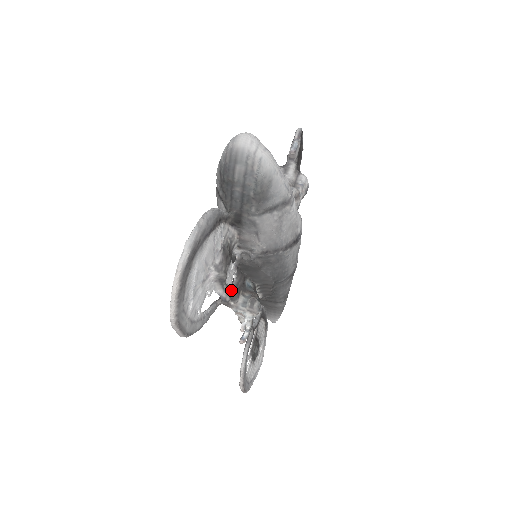
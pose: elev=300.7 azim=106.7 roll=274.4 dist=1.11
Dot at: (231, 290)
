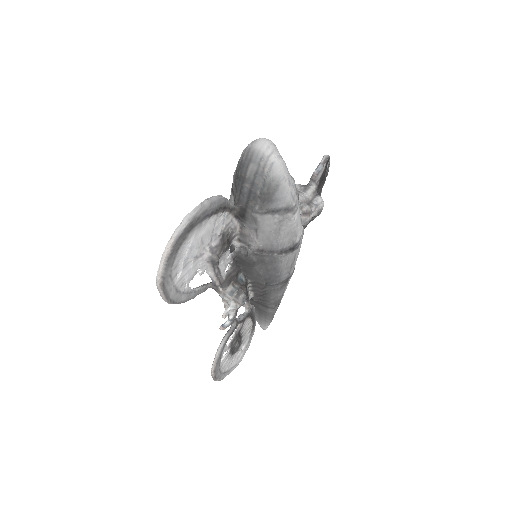
Dot at: (223, 277)
